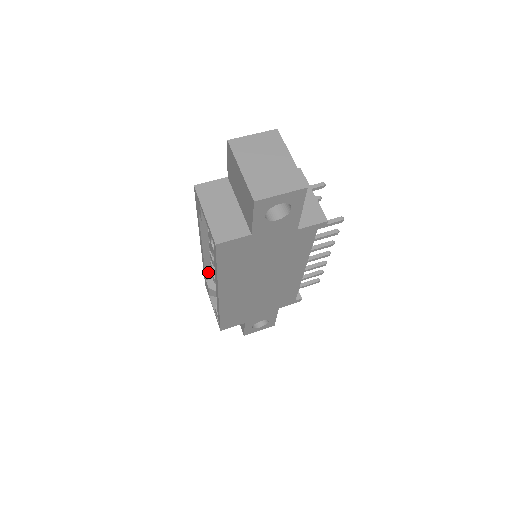
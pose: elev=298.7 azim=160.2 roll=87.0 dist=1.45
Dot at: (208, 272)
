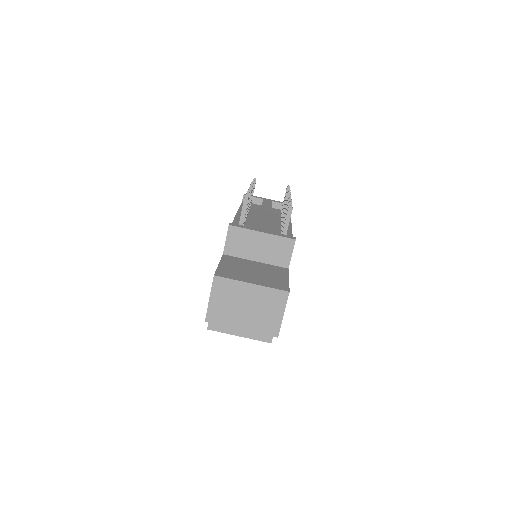
Dot at: occluded
